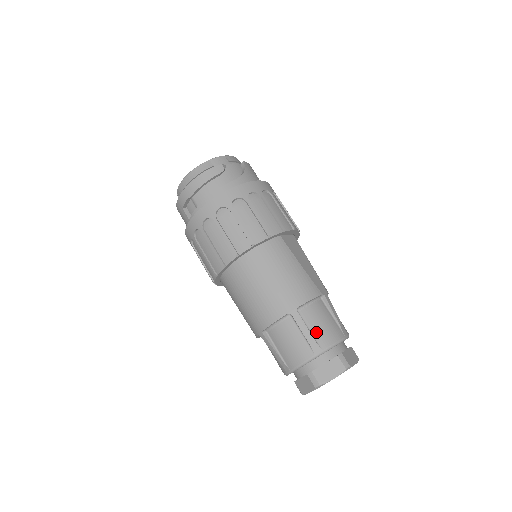
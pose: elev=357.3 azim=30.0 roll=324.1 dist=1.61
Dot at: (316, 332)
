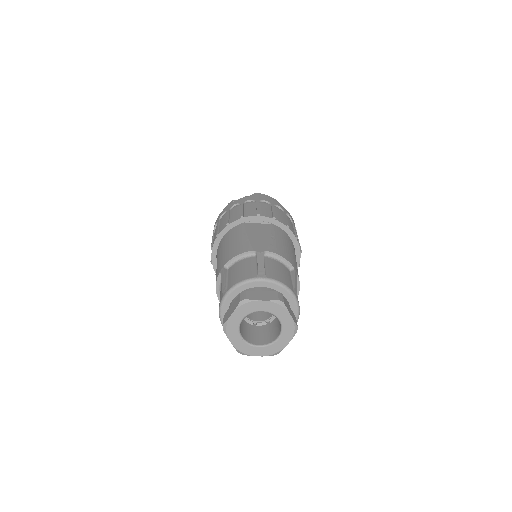
Dot at: (230, 279)
